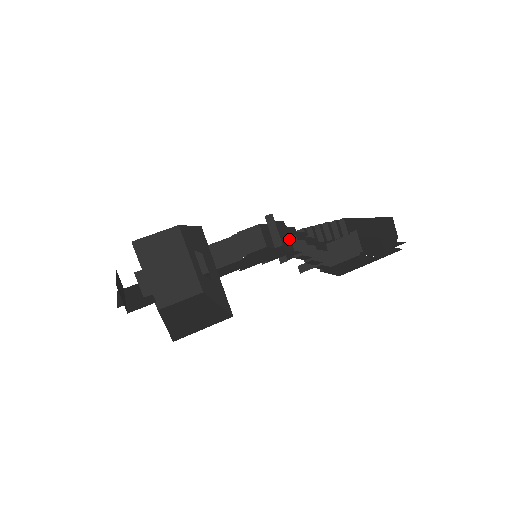
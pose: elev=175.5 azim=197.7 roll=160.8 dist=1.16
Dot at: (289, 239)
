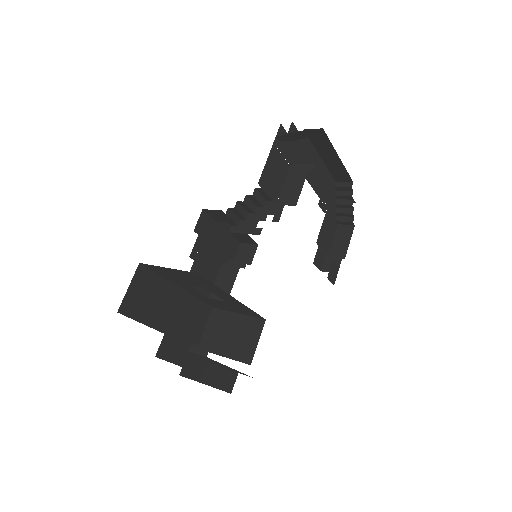
Dot at: (214, 212)
